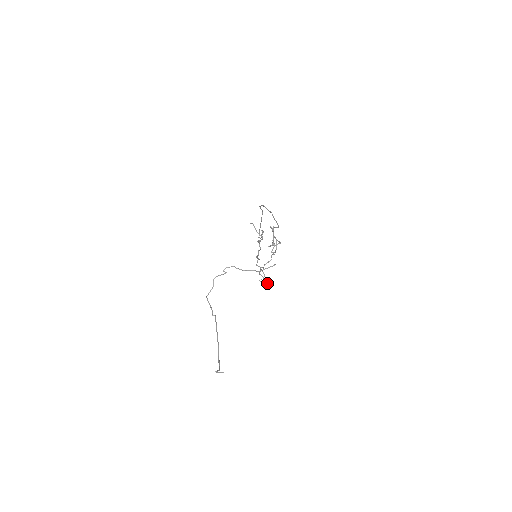
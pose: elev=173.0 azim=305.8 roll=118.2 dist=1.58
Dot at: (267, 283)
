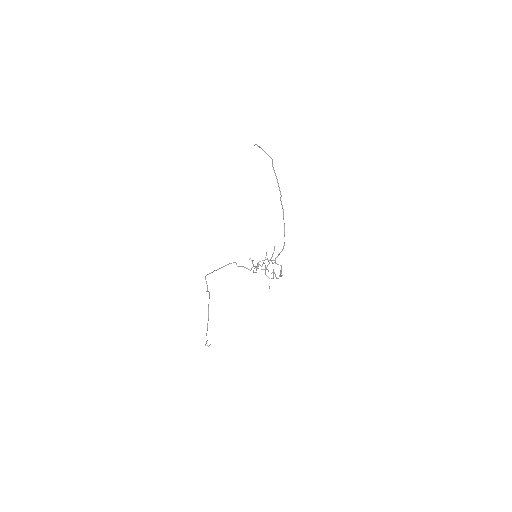
Dot at: (256, 272)
